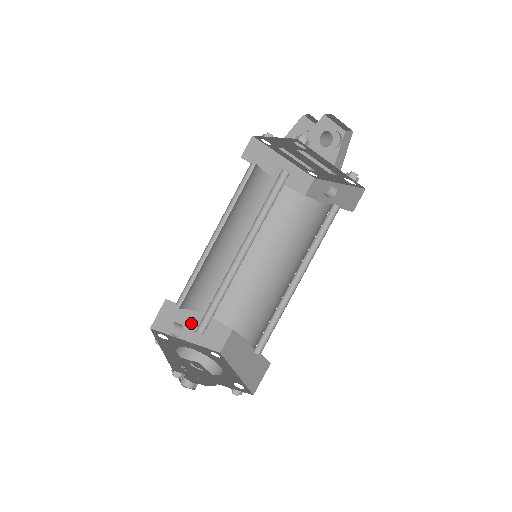
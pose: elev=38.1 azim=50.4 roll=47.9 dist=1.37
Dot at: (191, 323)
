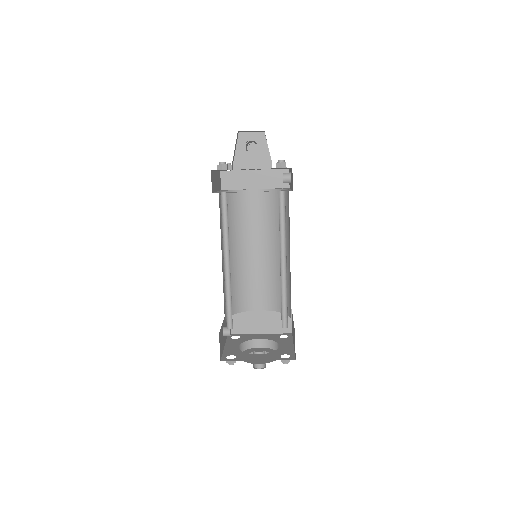
Dot at: (255, 320)
